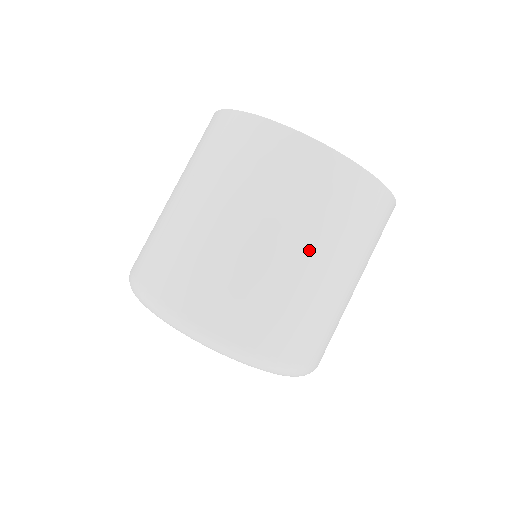
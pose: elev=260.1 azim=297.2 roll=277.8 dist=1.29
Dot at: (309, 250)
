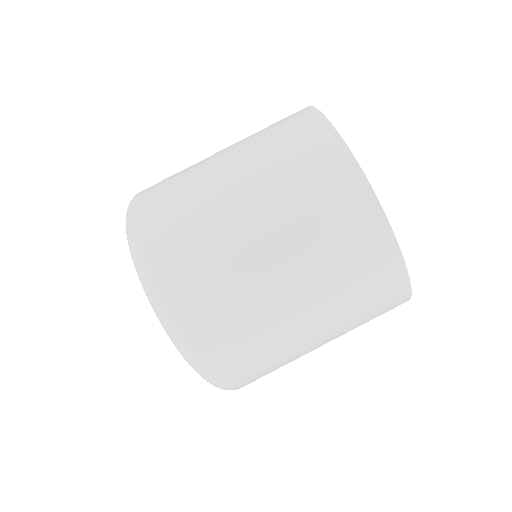
Dot at: occluded
